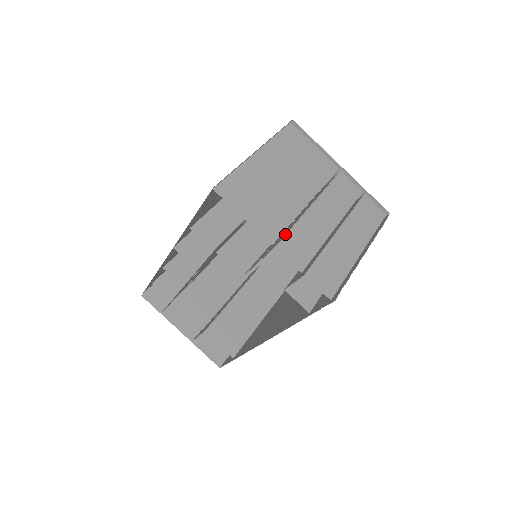
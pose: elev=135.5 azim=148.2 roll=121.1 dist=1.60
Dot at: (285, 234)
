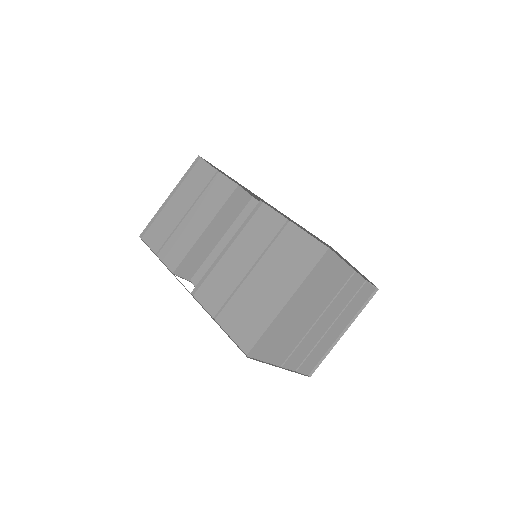
Dot at: (292, 352)
